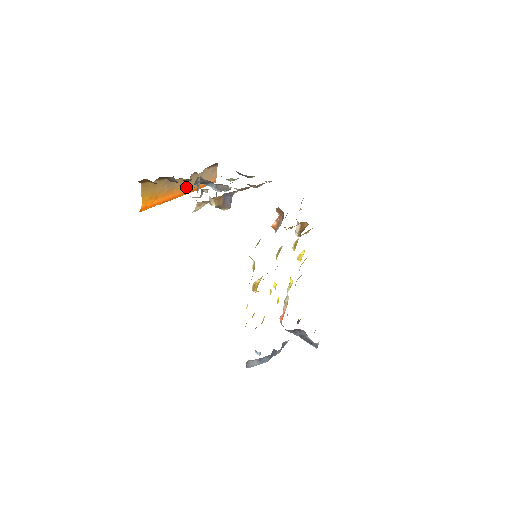
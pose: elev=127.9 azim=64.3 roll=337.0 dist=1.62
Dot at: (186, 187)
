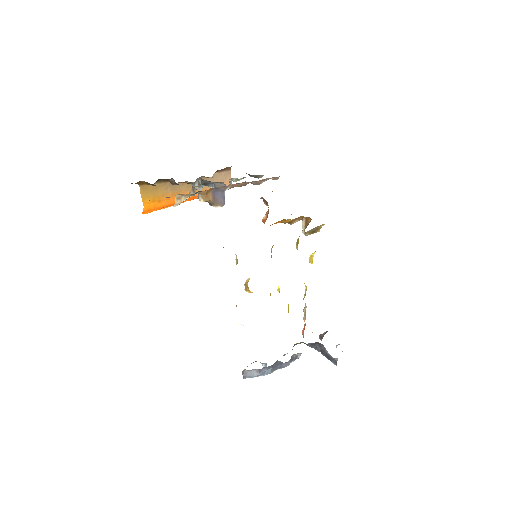
Dot at: occluded
